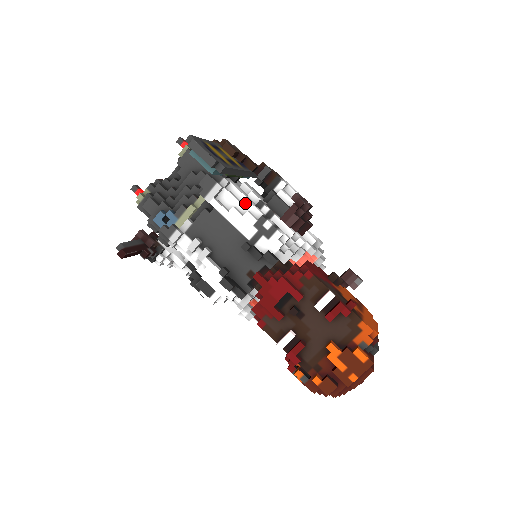
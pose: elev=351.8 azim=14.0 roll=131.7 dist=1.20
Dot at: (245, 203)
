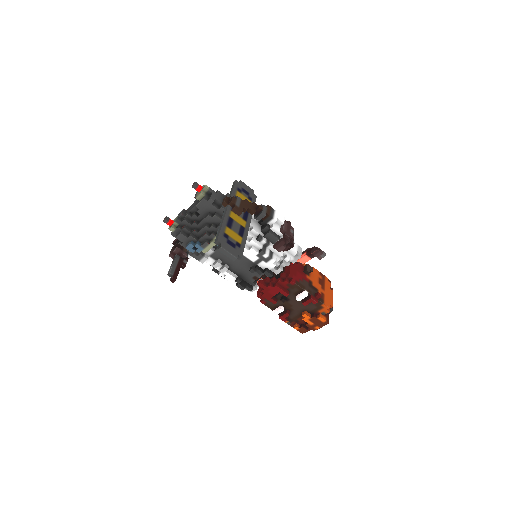
Dot at: (249, 238)
